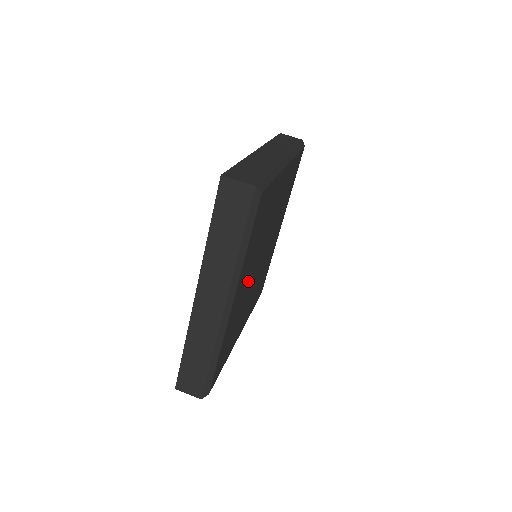
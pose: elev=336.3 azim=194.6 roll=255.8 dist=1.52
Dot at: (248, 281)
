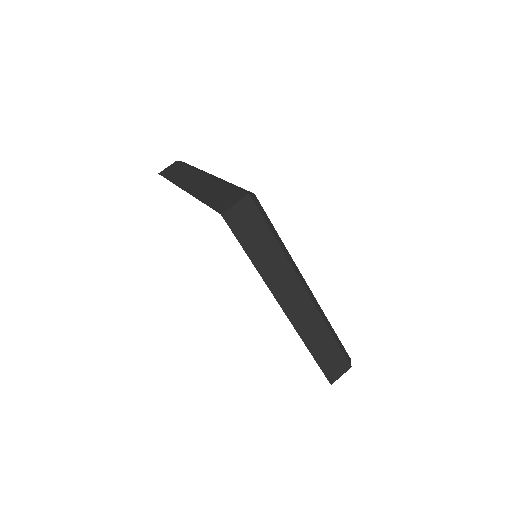
Dot at: occluded
